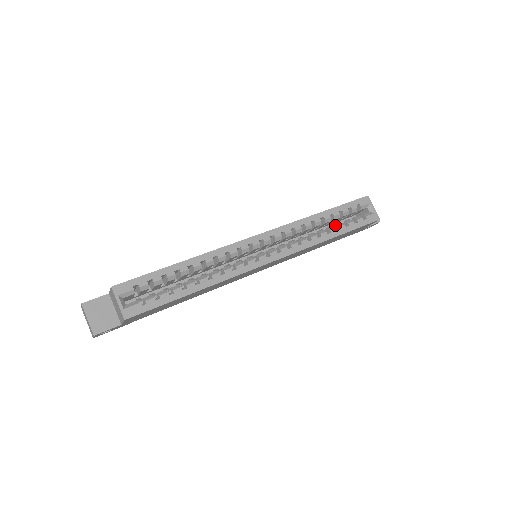
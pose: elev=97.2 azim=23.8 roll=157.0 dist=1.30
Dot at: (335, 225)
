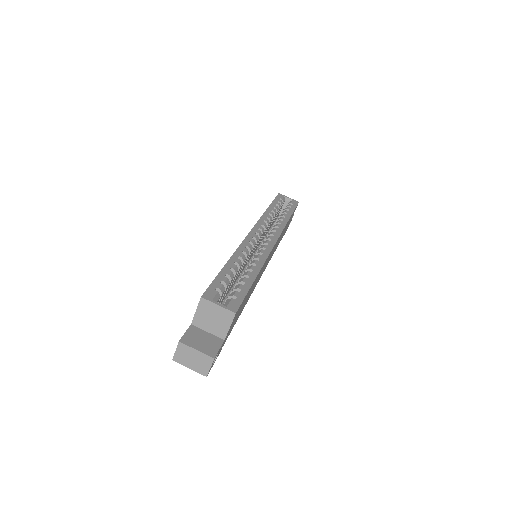
Dot at: (281, 214)
